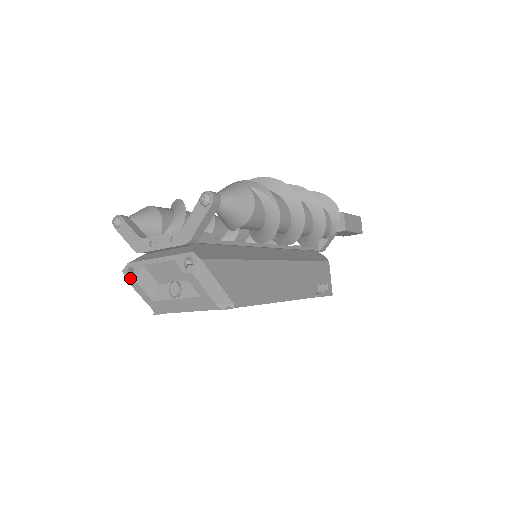
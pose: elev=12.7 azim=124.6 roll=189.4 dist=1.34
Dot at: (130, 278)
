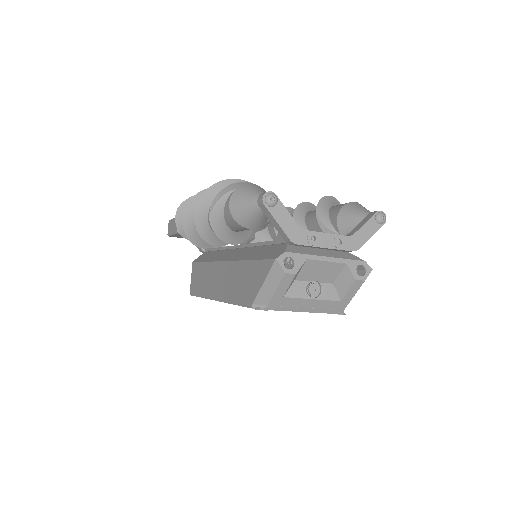
Dot at: (289, 270)
